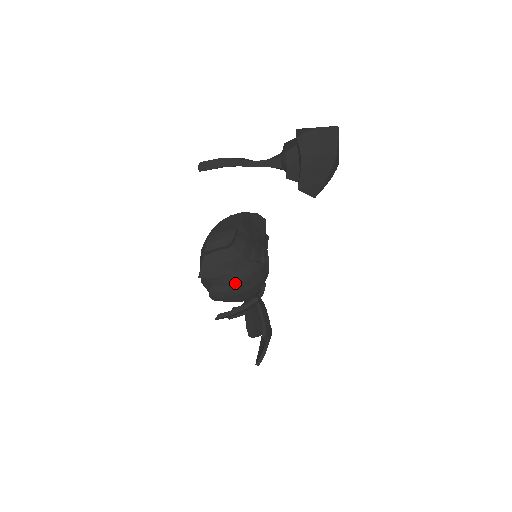
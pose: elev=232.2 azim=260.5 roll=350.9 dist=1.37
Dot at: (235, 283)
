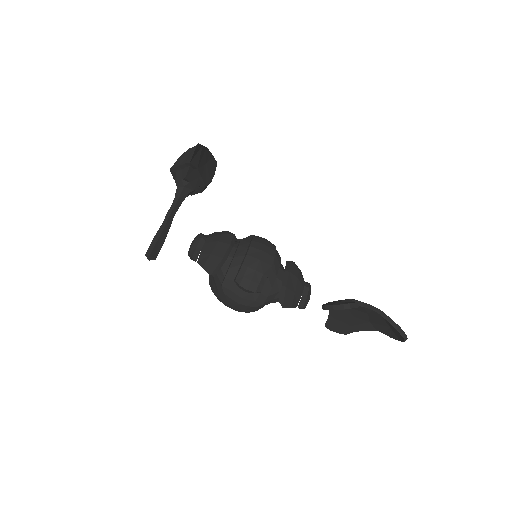
Dot at: (245, 256)
